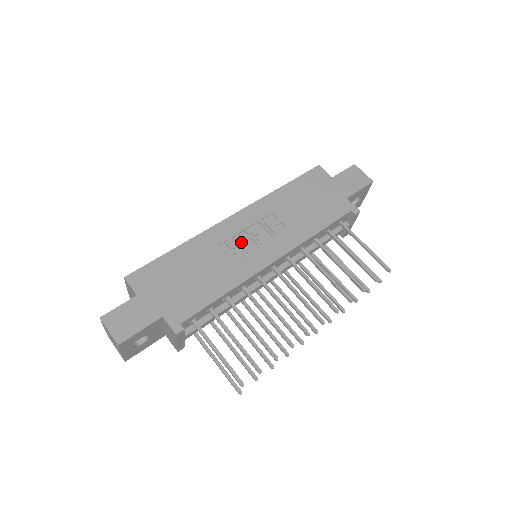
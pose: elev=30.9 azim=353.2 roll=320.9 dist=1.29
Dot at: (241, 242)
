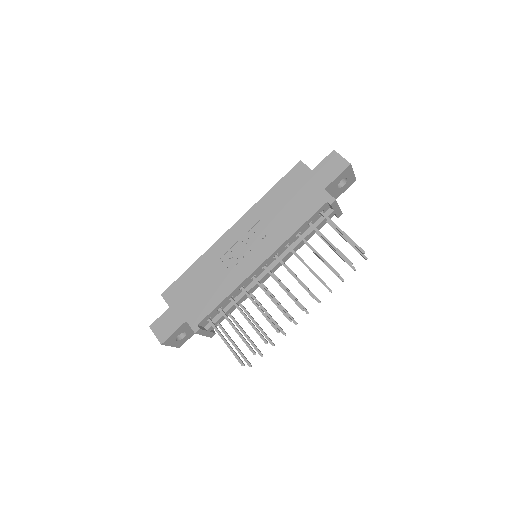
Dot at: (236, 252)
